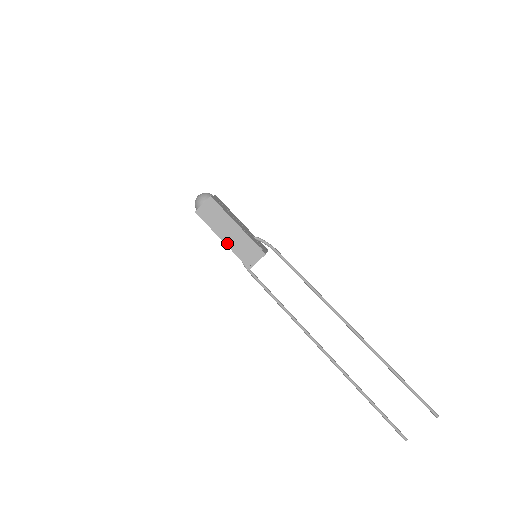
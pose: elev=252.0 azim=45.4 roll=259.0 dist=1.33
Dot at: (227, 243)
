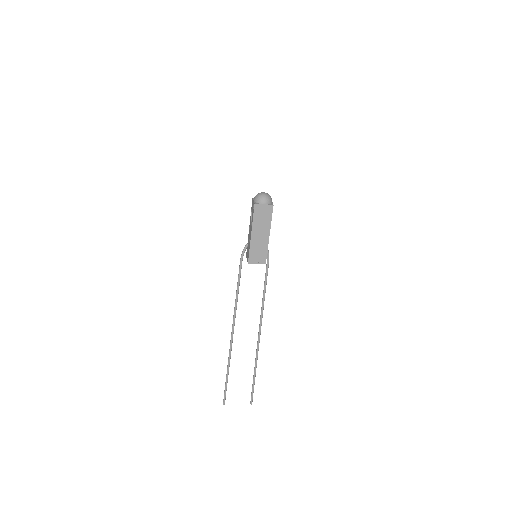
Dot at: (252, 238)
